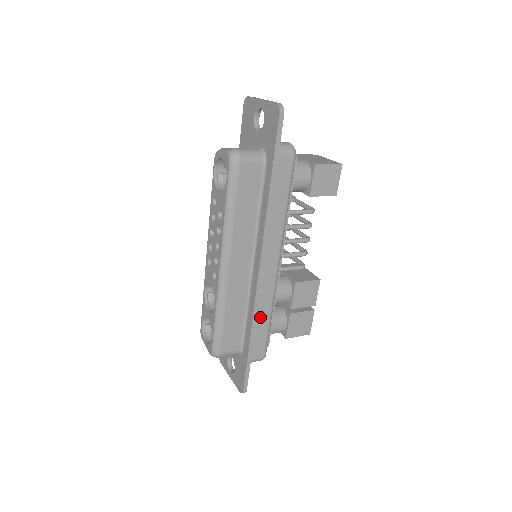
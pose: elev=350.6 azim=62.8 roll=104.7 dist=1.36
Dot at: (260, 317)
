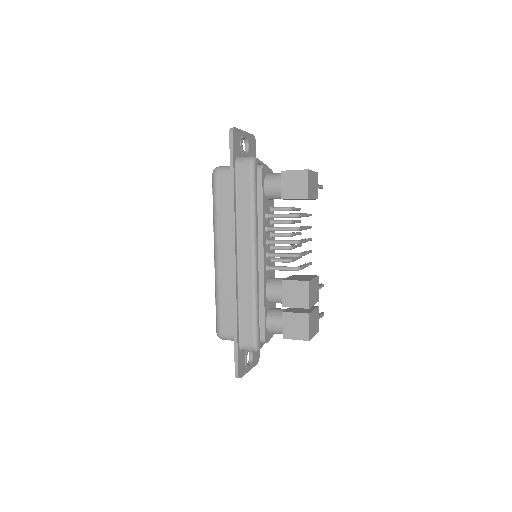
Dot at: (244, 303)
